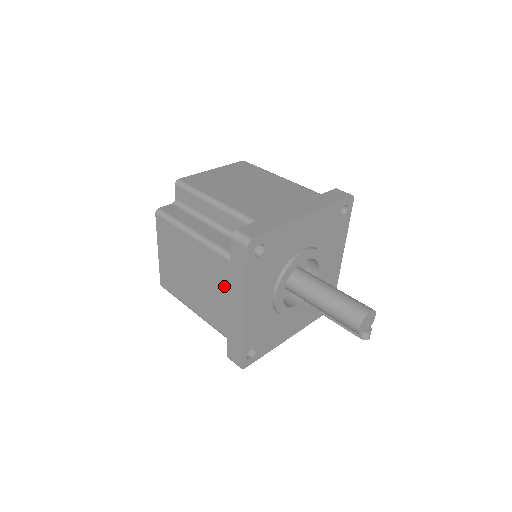
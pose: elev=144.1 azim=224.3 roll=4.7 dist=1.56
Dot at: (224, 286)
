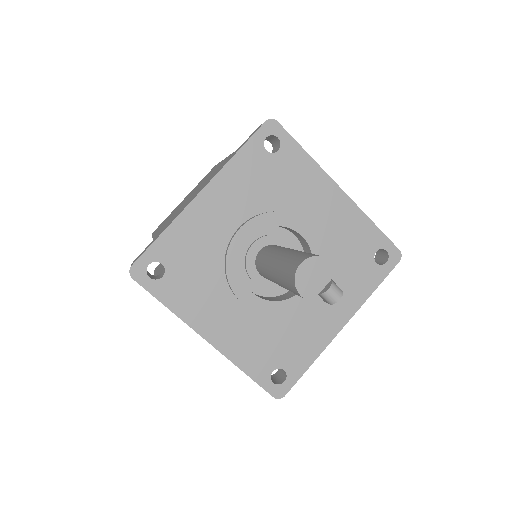
Dot at: occluded
